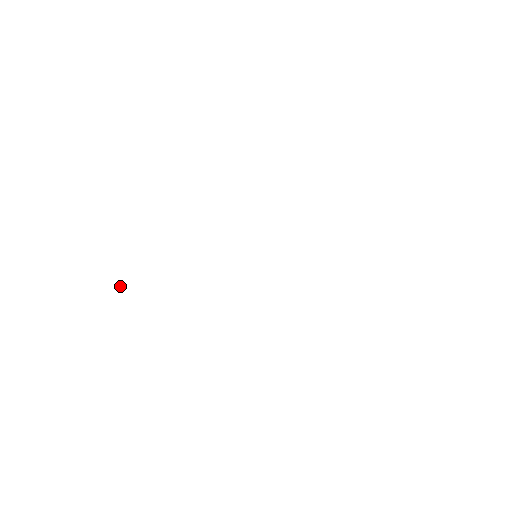
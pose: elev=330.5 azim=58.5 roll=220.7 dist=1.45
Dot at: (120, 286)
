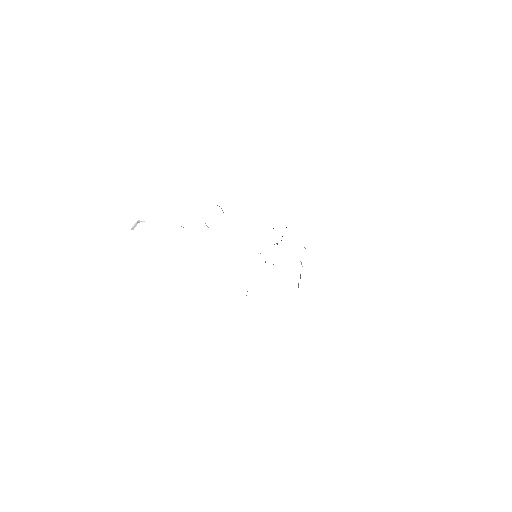
Dot at: (134, 227)
